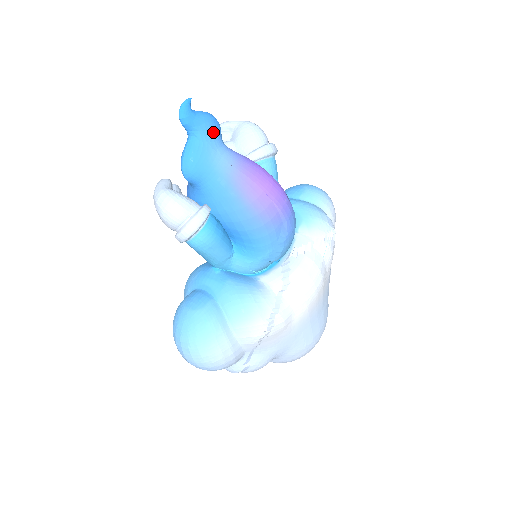
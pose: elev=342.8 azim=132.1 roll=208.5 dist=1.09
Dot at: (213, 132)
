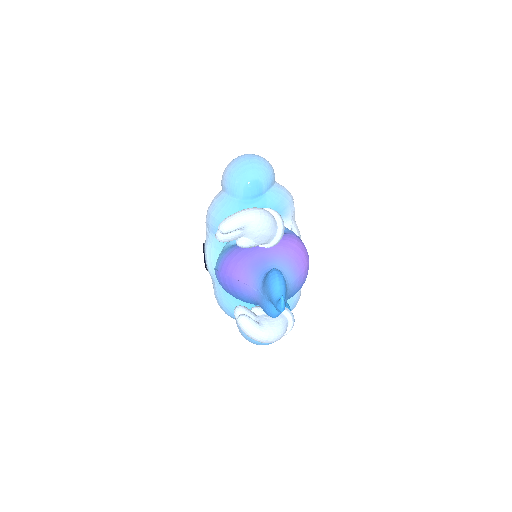
Dot at: occluded
